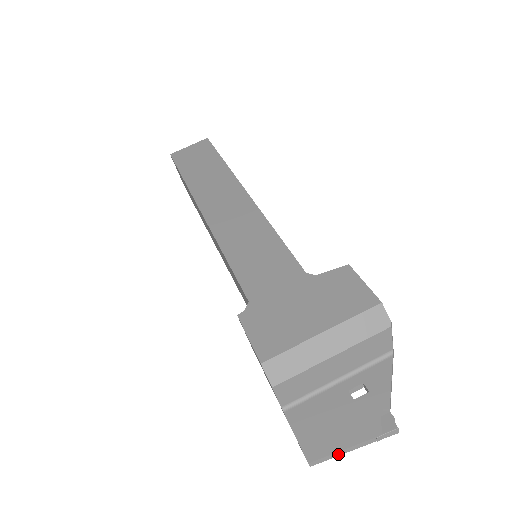
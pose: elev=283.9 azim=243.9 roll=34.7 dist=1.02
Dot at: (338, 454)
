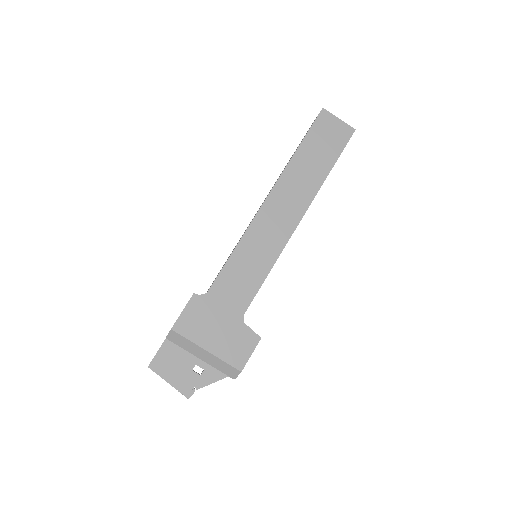
Dot at: (161, 377)
